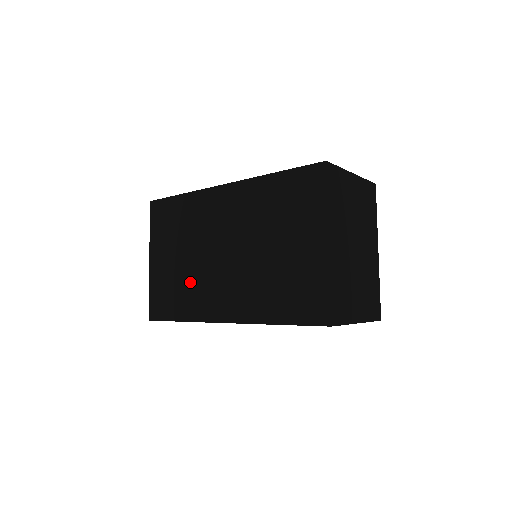
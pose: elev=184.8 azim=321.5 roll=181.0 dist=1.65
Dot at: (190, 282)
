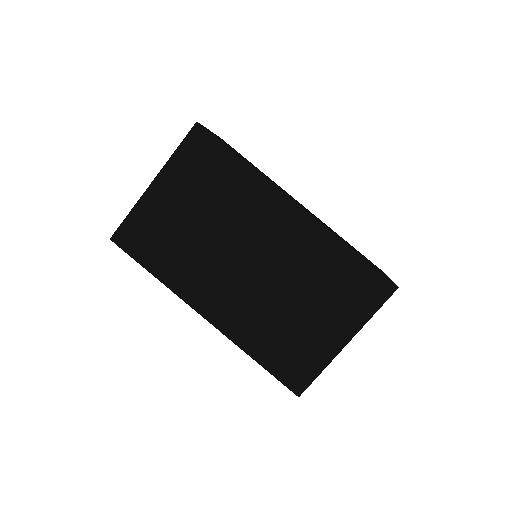
Dot at: (190, 252)
